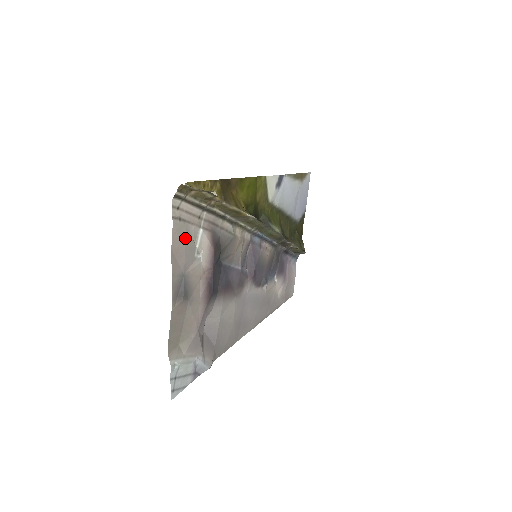
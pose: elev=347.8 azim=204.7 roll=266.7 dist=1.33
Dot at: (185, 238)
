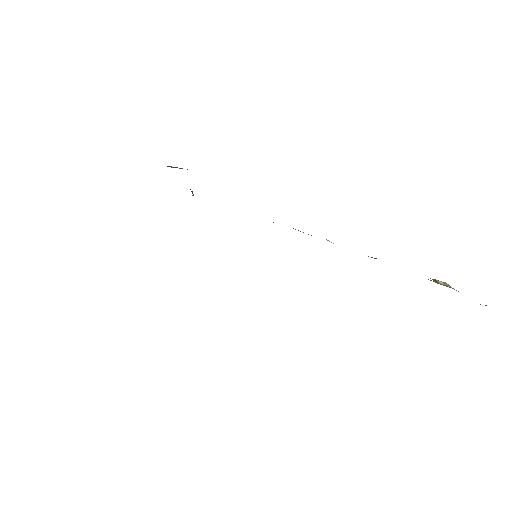
Dot at: occluded
